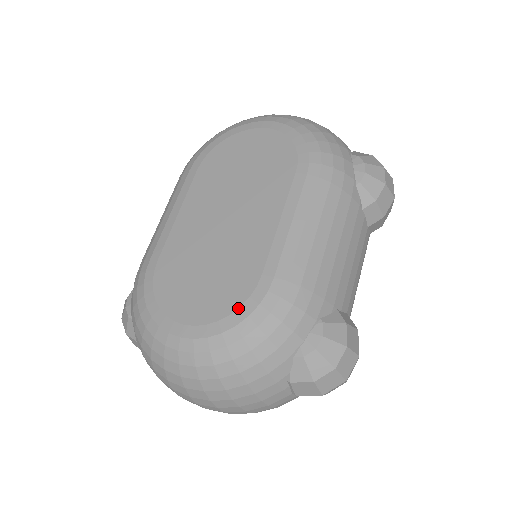
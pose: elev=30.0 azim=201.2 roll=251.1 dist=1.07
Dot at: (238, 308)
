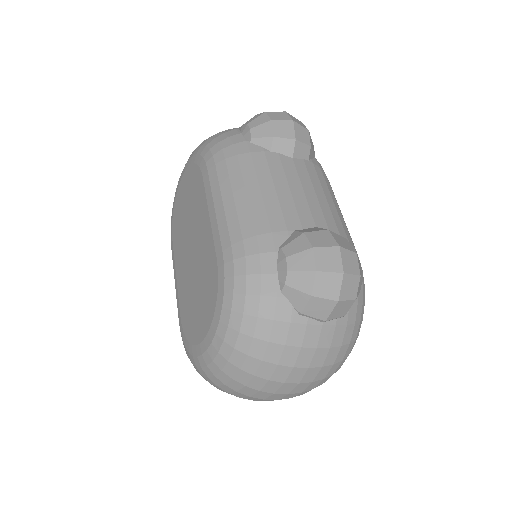
Dot at: (217, 294)
